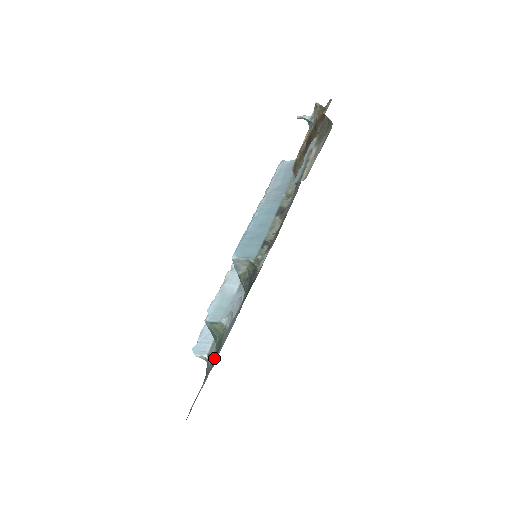
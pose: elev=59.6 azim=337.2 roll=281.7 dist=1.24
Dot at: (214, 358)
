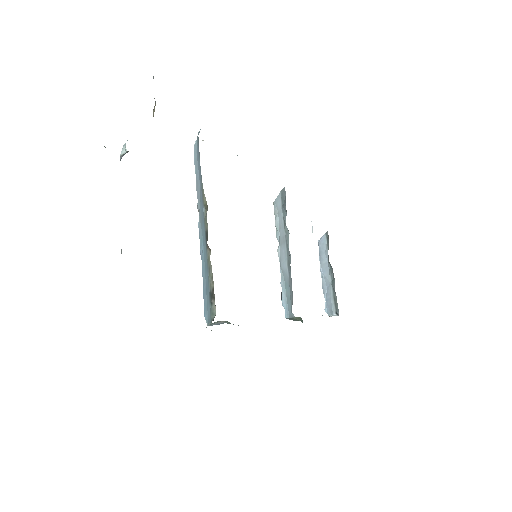
Dot at: occluded
